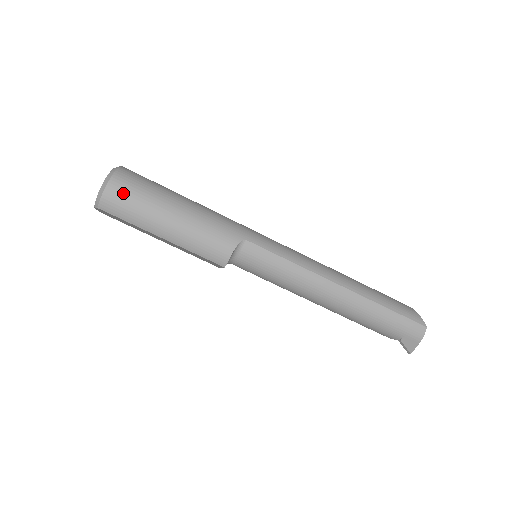
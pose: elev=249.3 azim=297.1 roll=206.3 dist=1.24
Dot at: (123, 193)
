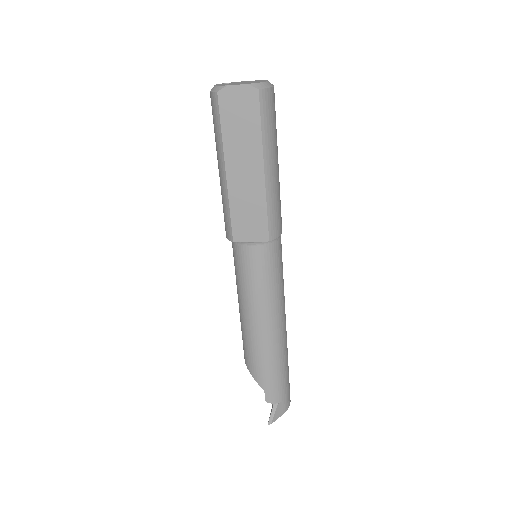
Dot at: occluded
